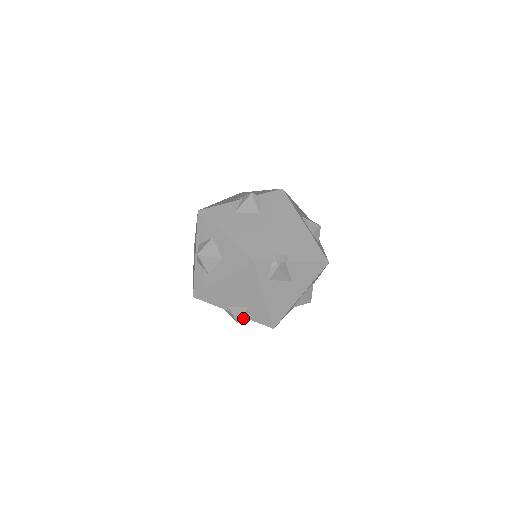
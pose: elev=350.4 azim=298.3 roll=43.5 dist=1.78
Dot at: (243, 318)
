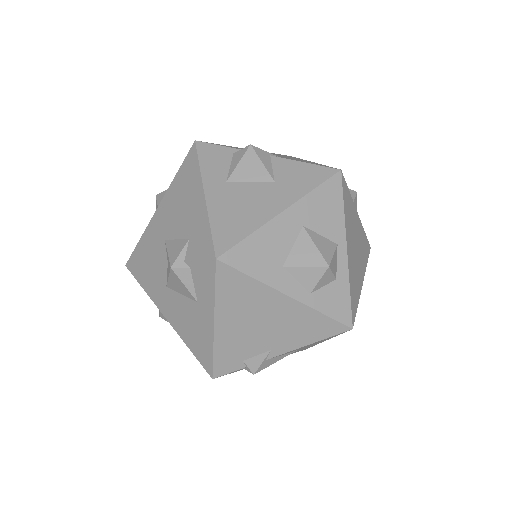
Dot at: occluded
